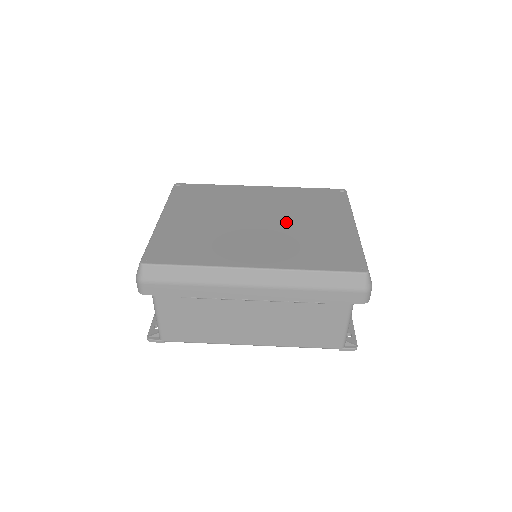
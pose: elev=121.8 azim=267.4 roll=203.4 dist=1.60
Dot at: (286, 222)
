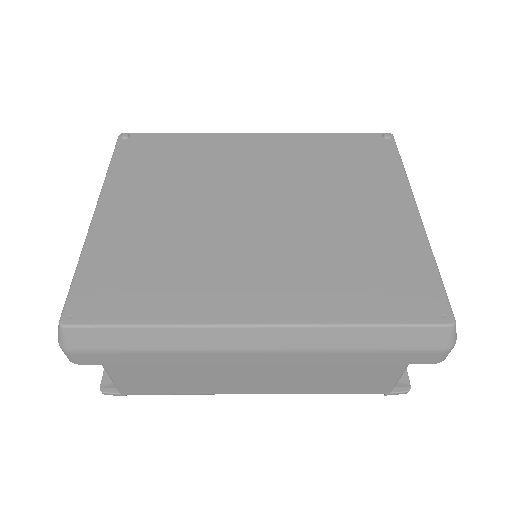
Dot at: (305, 211)
